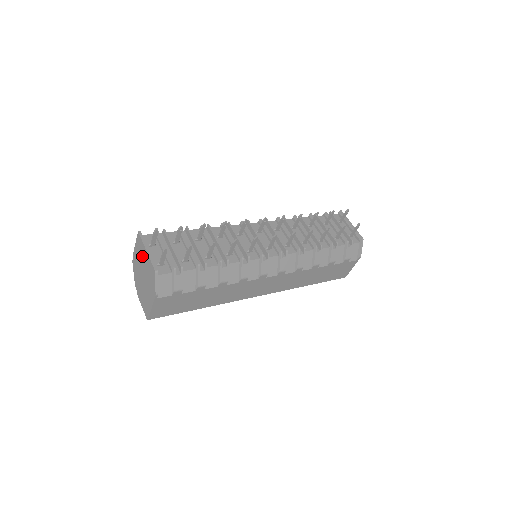
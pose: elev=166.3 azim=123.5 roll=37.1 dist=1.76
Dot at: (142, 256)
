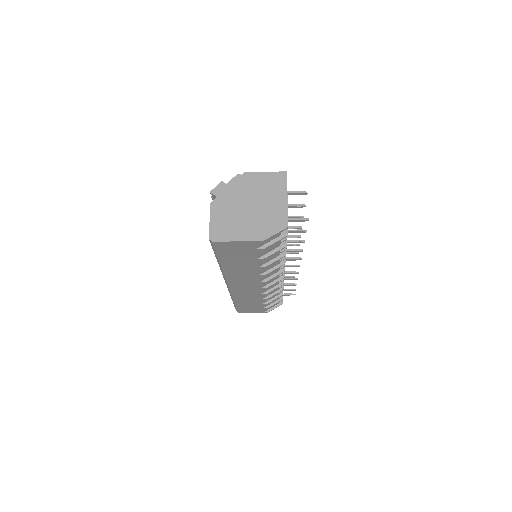
Dot at: (271, 193)
